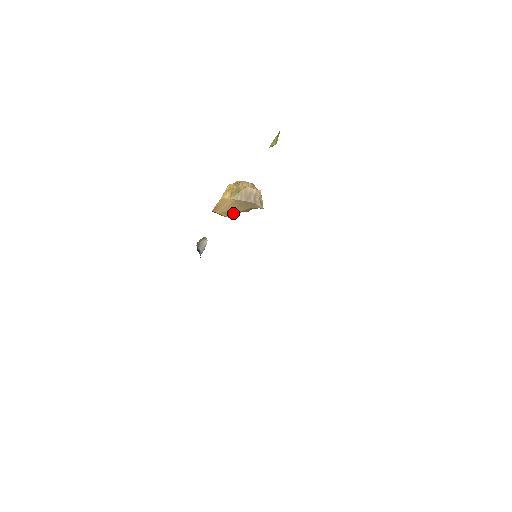
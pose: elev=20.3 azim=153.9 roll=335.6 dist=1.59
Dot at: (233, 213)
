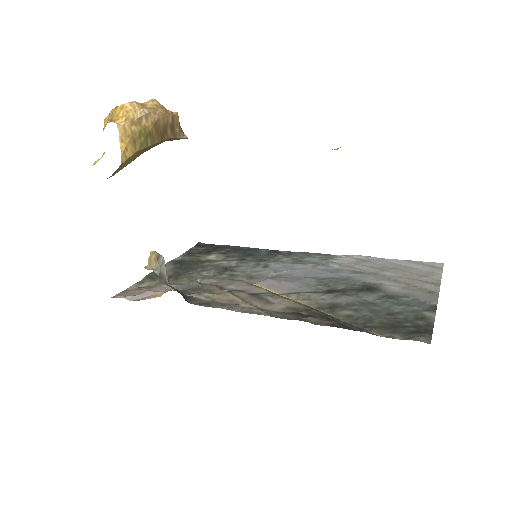
Dot at: occluded
